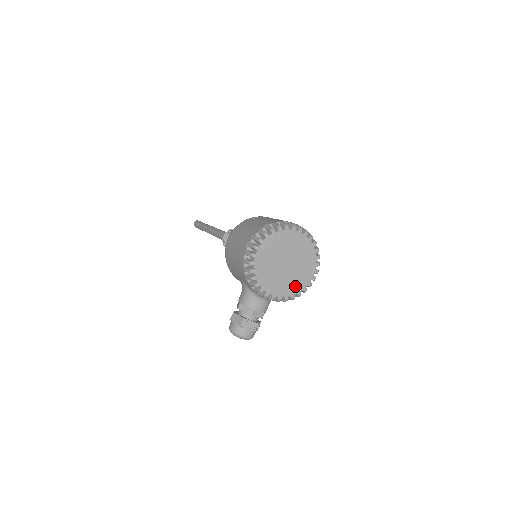
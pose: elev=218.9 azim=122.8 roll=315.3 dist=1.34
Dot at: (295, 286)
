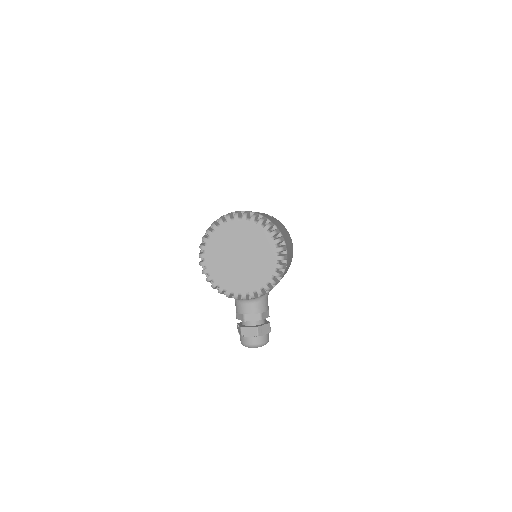
Dot at: (261, 275)
